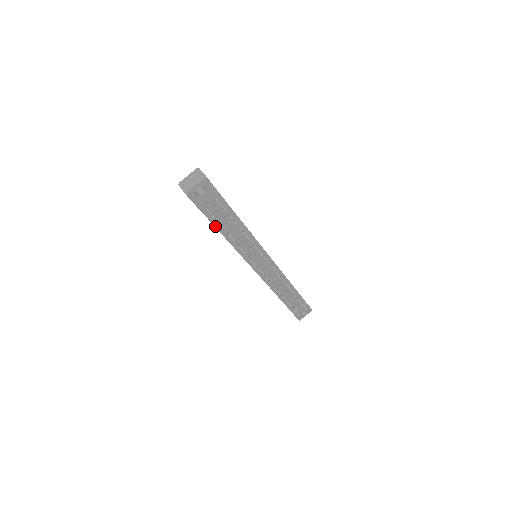
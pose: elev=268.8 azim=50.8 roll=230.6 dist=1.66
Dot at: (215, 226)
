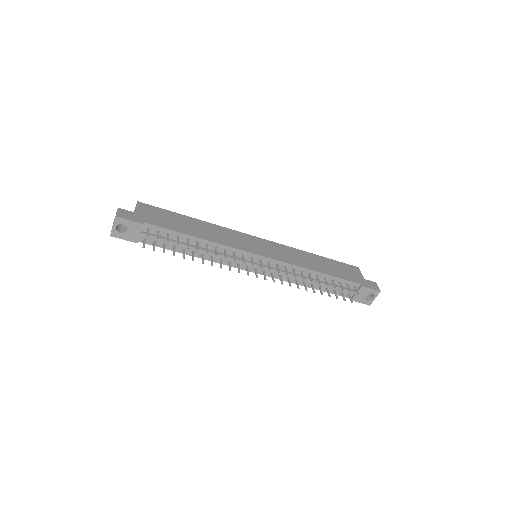
Dot at: (168, 249)
